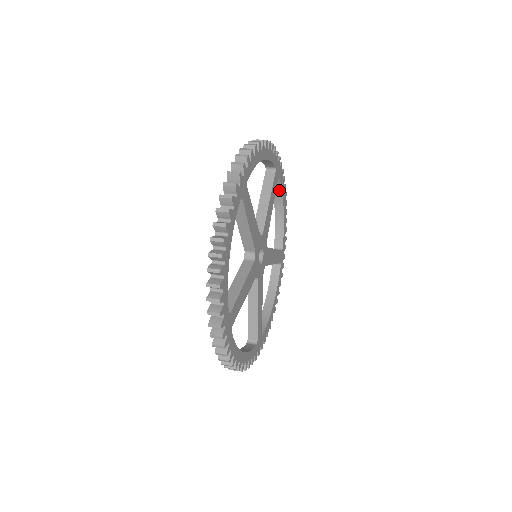
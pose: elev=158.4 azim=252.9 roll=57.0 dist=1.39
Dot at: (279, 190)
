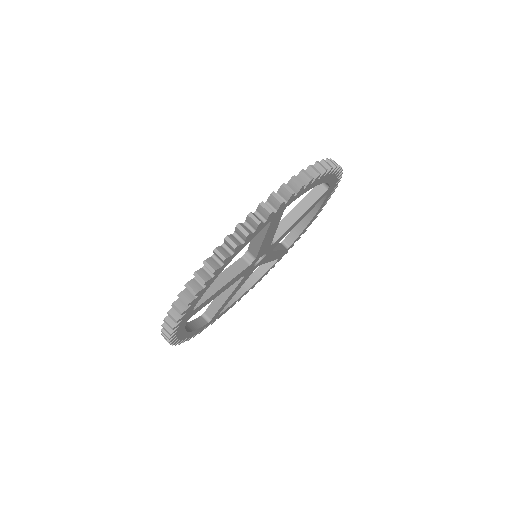
Dot at: (321, 201)
